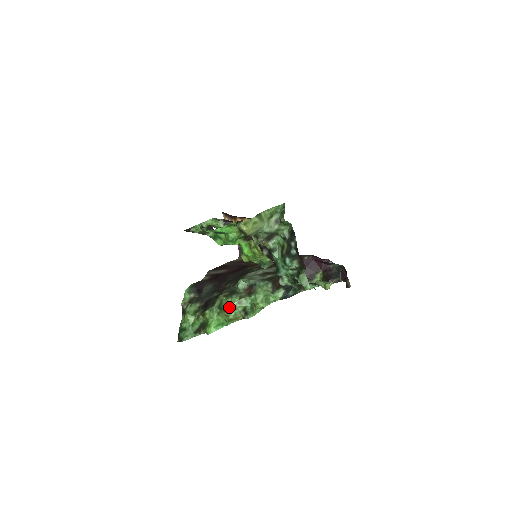
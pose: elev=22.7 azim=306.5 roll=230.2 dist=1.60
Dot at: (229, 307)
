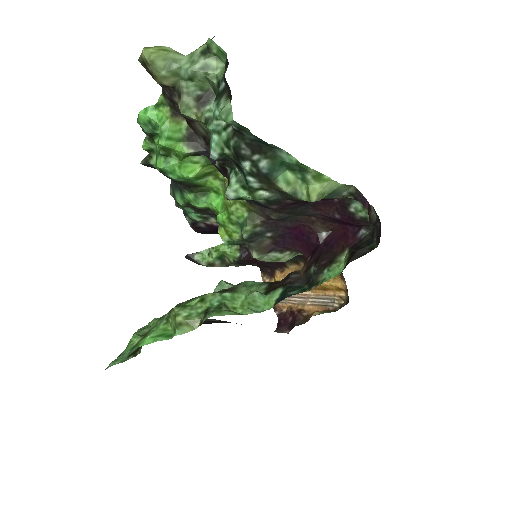
Dot at: (183, 305)
